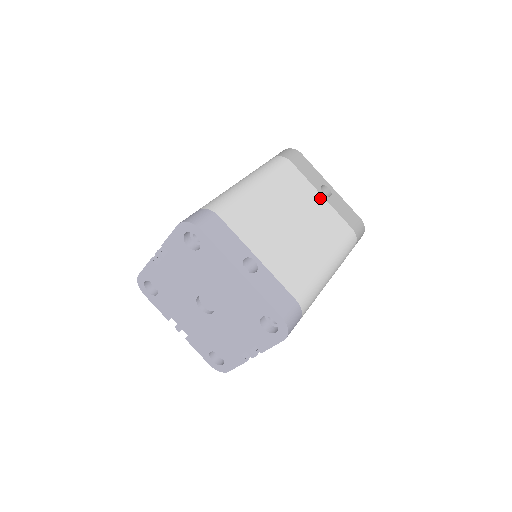
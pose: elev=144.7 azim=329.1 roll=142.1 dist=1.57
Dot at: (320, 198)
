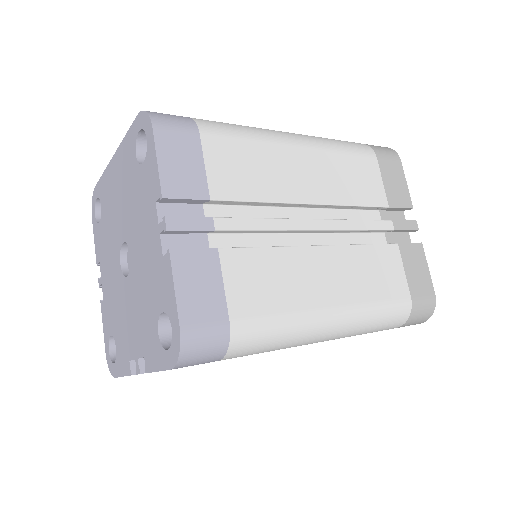
Dot at: occluded
